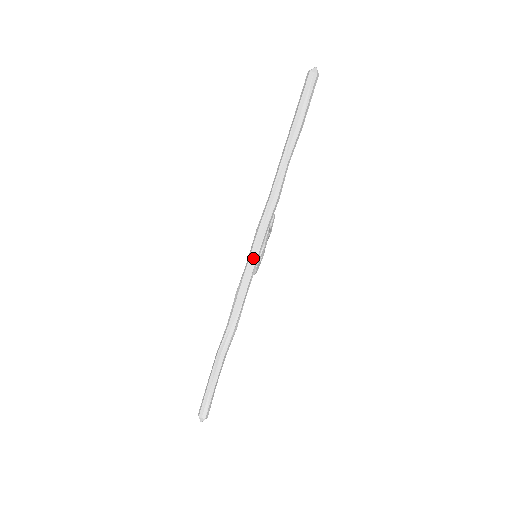
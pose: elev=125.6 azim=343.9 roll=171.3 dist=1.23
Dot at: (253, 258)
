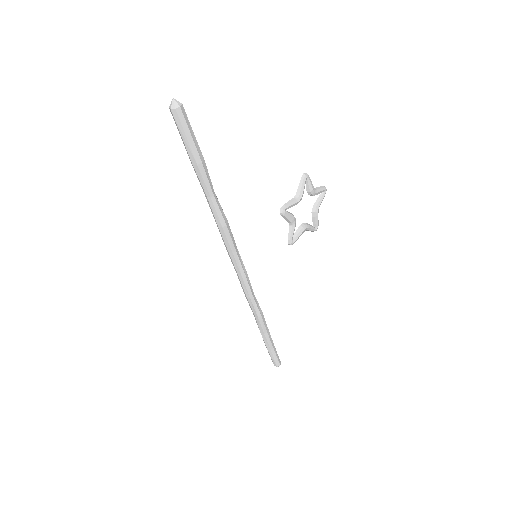
Dot at: (237, 272)
